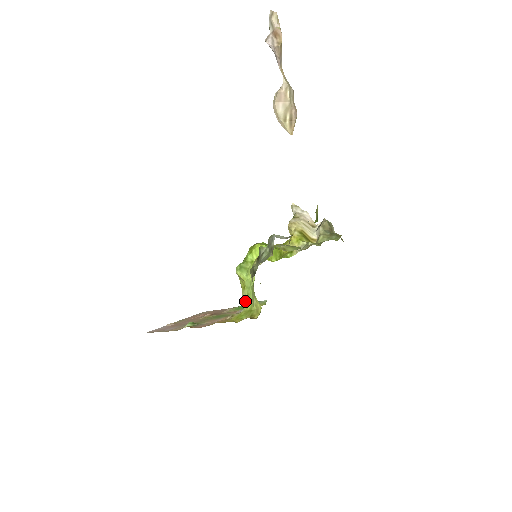
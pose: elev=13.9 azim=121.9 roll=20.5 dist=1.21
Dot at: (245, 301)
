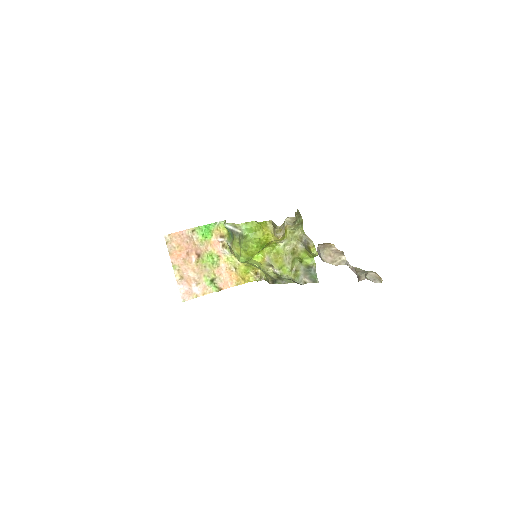
Dot at: occluded
